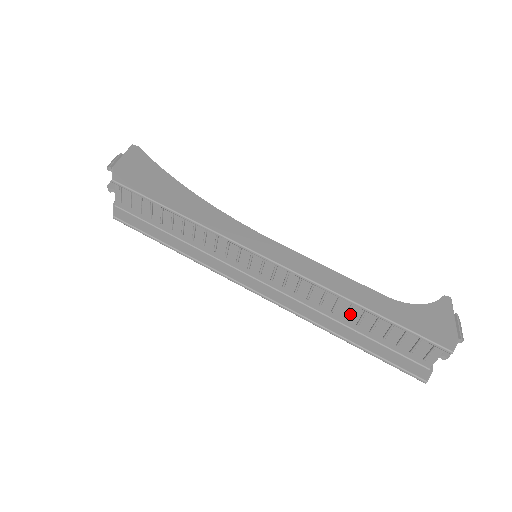
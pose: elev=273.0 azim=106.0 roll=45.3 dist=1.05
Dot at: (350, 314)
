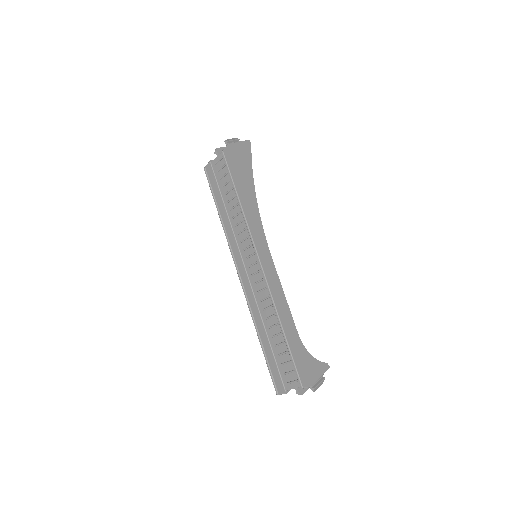
Dot at: (274, 328)
